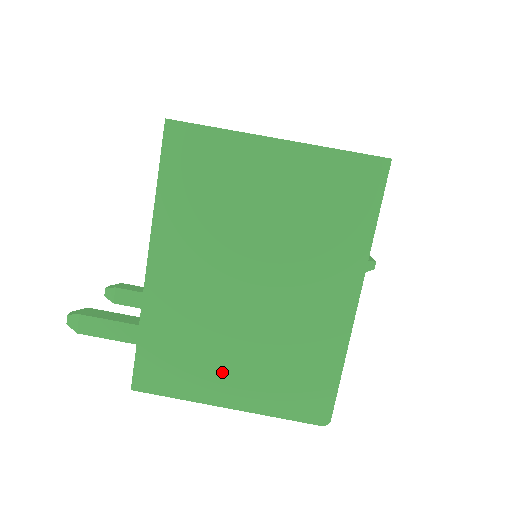
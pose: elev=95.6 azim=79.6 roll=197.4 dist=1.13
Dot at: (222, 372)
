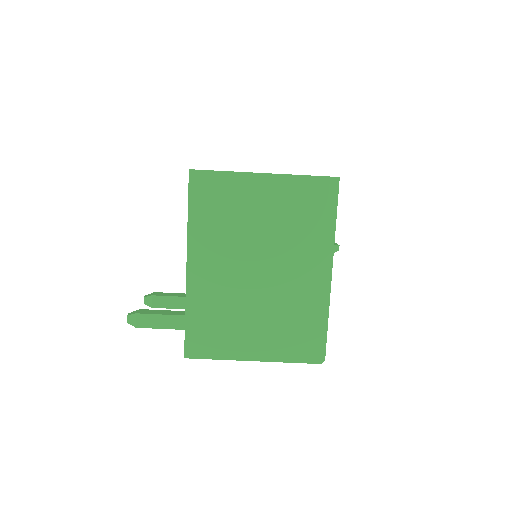
Dot at: (246, 336)
